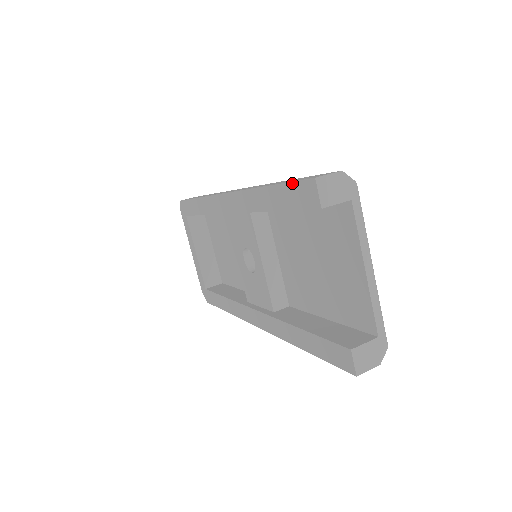
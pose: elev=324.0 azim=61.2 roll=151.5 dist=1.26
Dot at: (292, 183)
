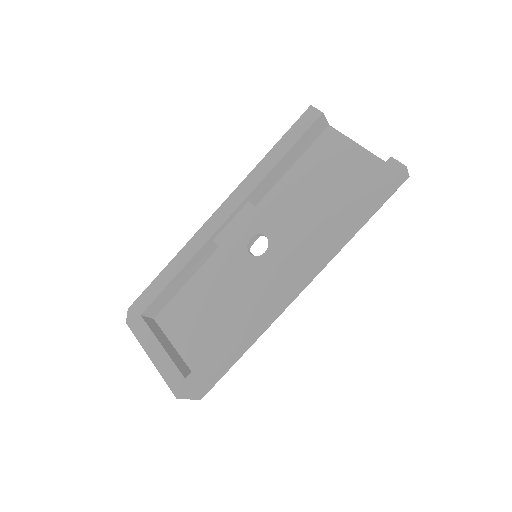
Dot at: (294, 125)
